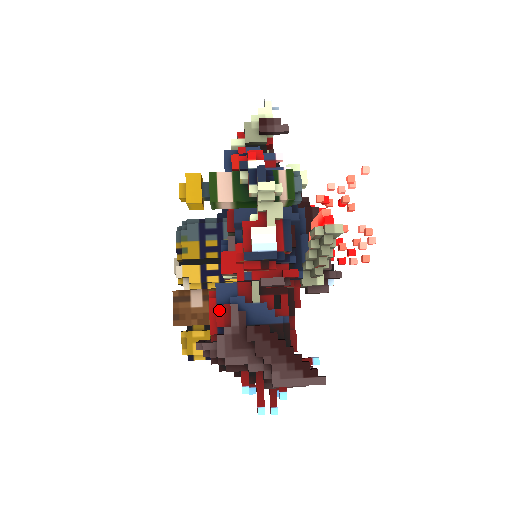
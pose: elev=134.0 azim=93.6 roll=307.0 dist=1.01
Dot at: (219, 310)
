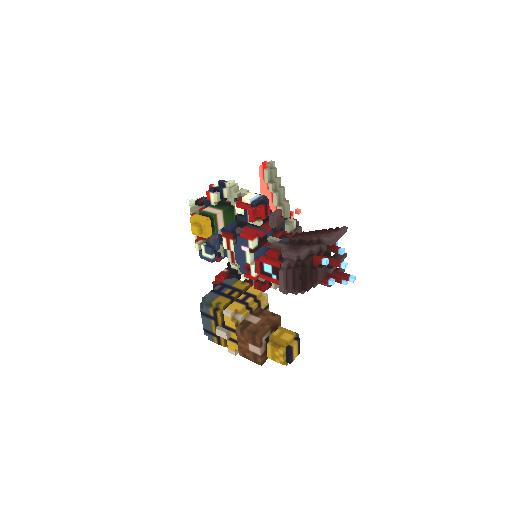
Dot at: (270, 252)
